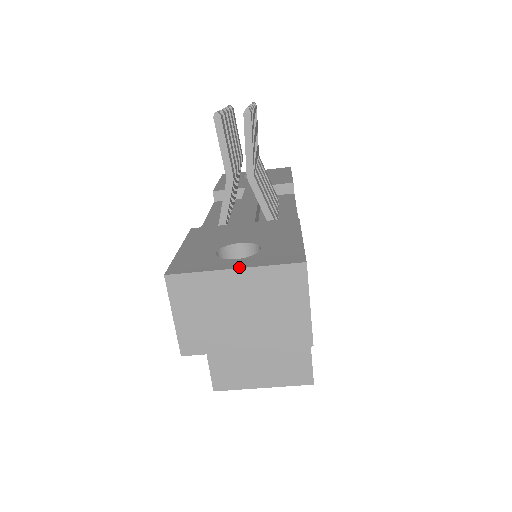
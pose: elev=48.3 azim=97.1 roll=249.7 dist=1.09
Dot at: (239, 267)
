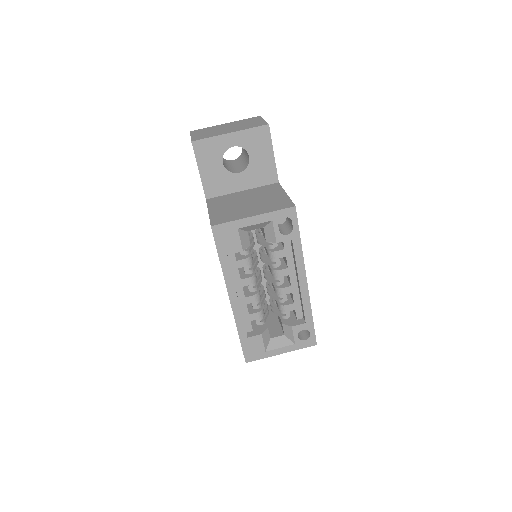
Dot at: occluded
